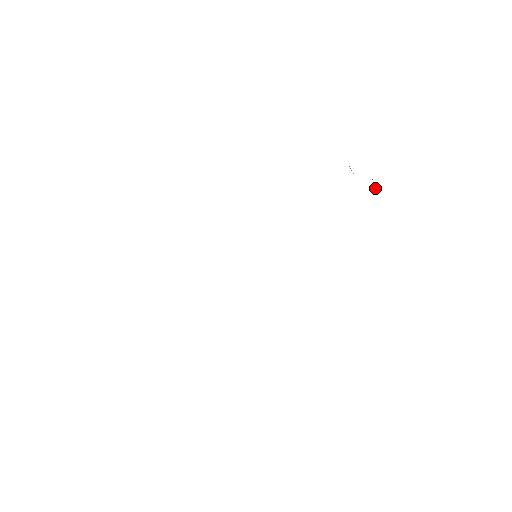
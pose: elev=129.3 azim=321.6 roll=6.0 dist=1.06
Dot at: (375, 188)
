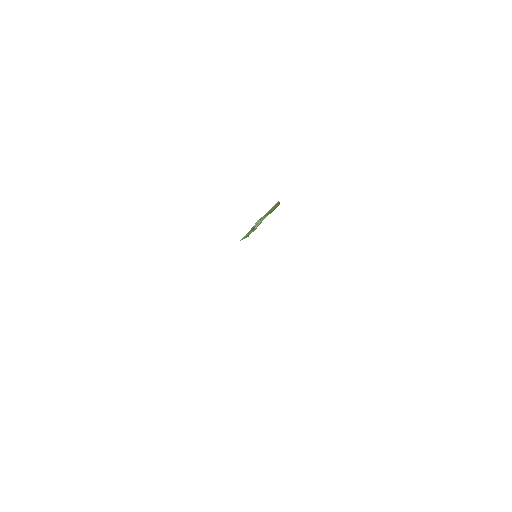
Dot at: (258, 223)
